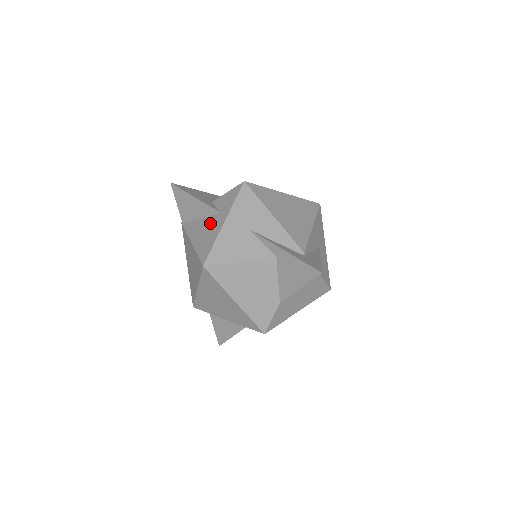
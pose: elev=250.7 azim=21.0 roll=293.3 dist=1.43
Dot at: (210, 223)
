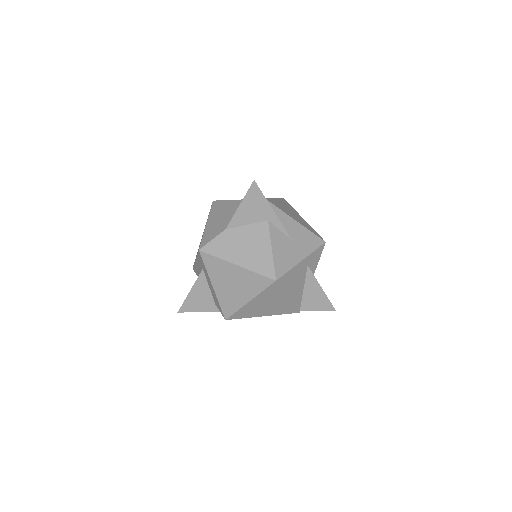
Dot at: occluded
